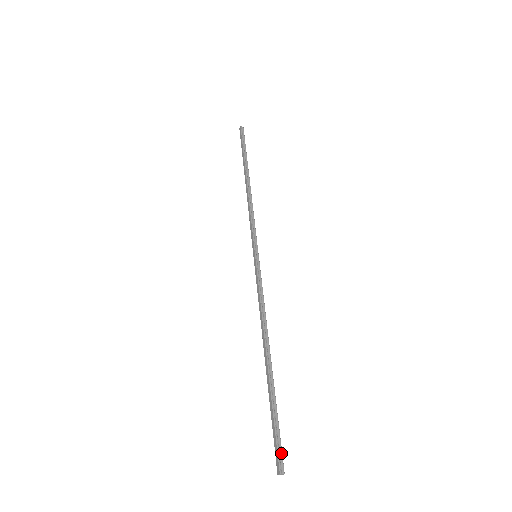
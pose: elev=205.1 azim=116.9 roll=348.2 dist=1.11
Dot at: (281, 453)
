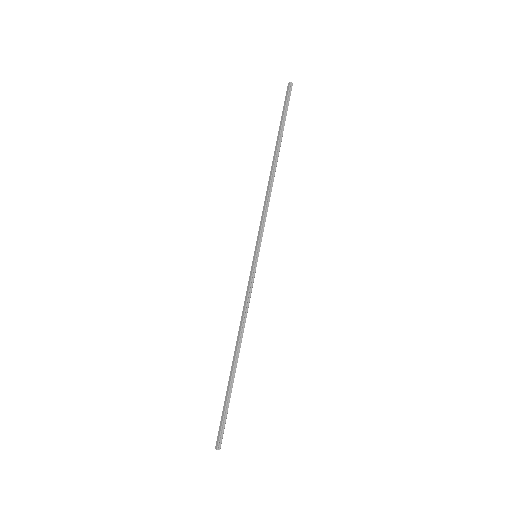
Dot at: (222, 435)
